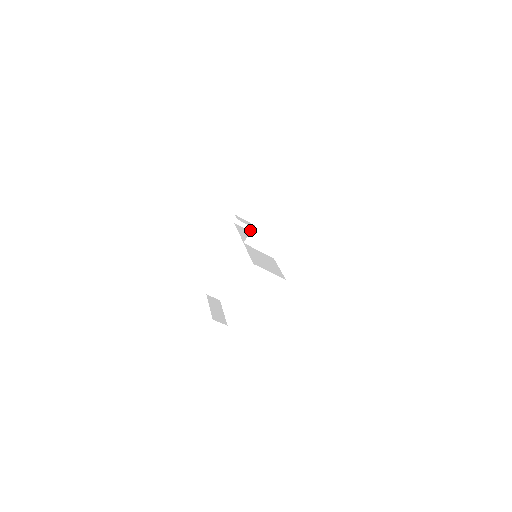
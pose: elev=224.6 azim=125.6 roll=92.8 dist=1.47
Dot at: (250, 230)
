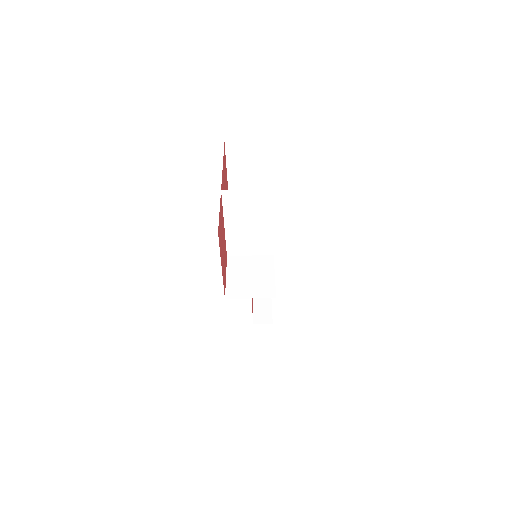
Dot at: occluded
